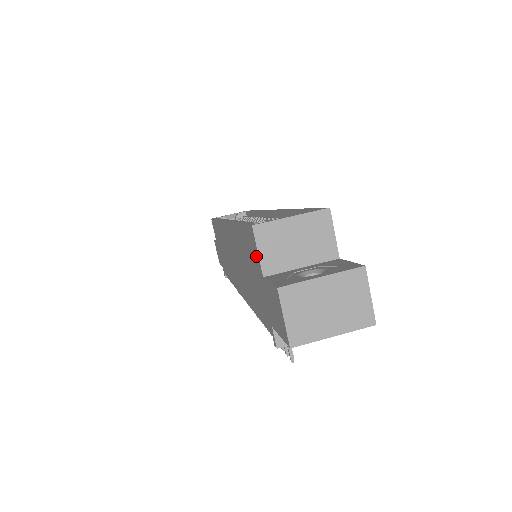
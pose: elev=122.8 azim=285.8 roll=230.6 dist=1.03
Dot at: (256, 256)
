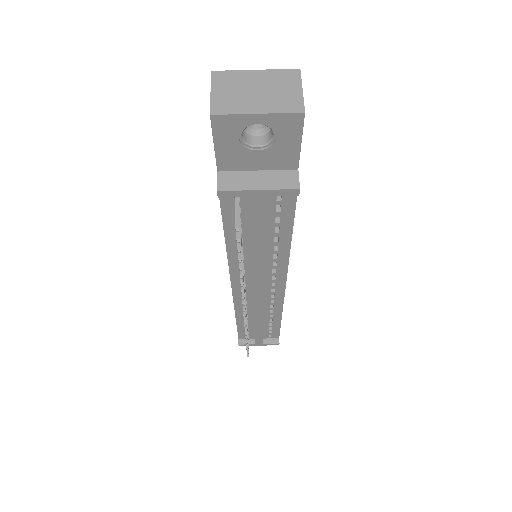
Dot at: occluded
